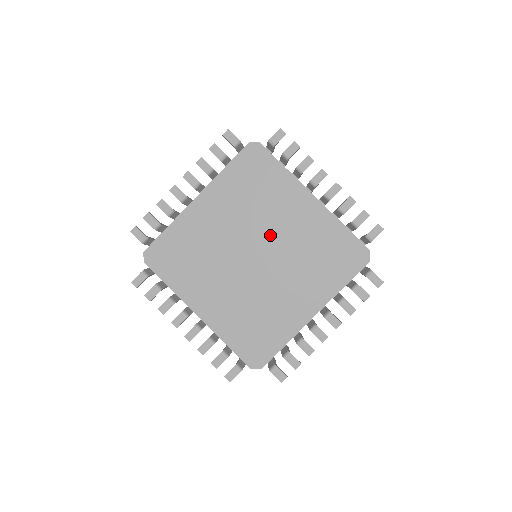
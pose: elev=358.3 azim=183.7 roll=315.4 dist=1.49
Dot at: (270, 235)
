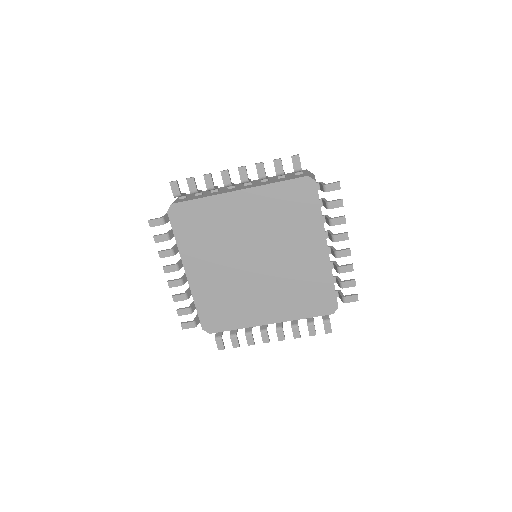
Dot at: (276, 253)
